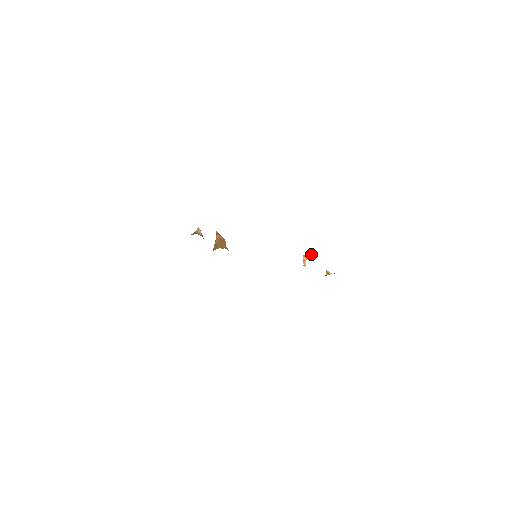
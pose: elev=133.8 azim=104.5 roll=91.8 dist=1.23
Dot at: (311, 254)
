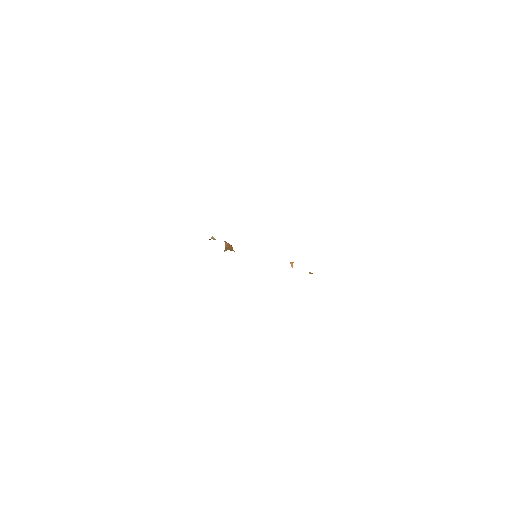
Dot at: occluded
